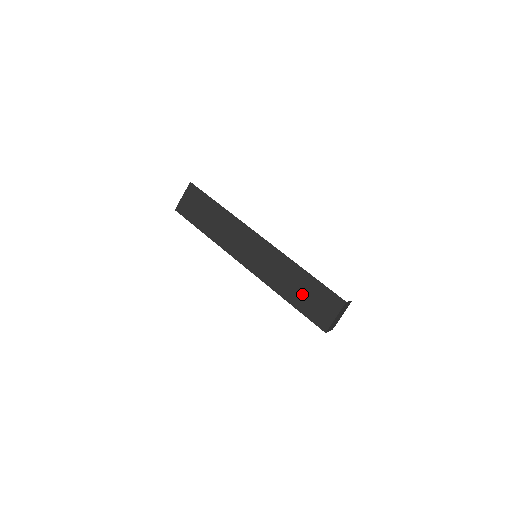
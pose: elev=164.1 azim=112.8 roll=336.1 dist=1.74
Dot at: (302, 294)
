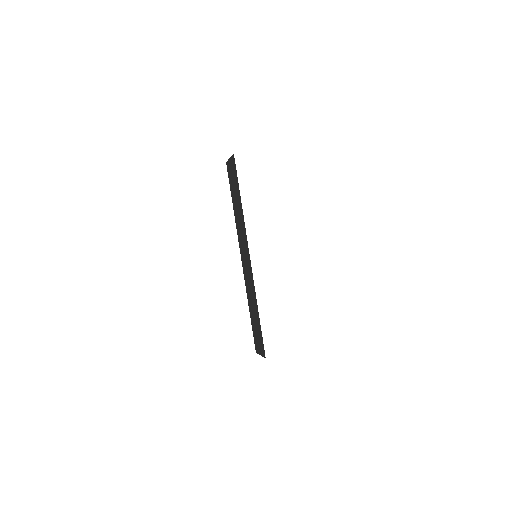
Dot at: (254, 319)
